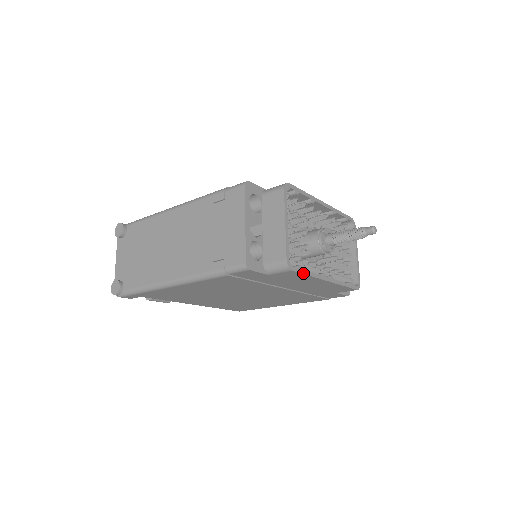
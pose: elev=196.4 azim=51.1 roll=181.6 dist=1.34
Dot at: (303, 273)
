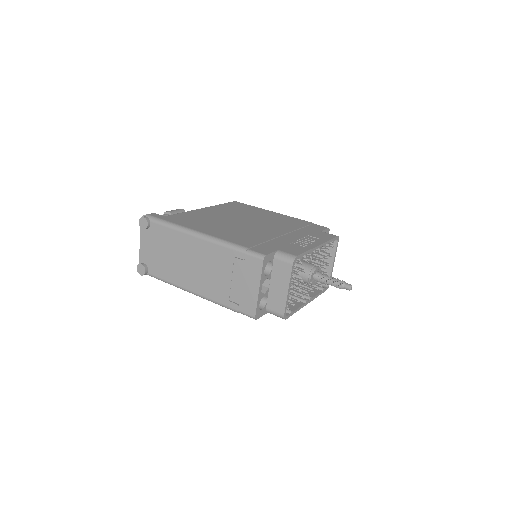
Dot at: occluded
